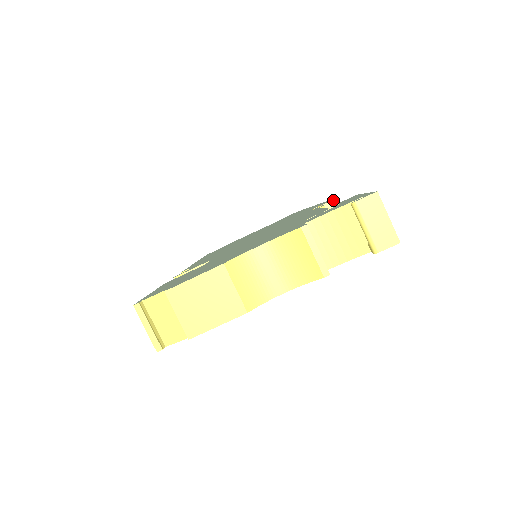
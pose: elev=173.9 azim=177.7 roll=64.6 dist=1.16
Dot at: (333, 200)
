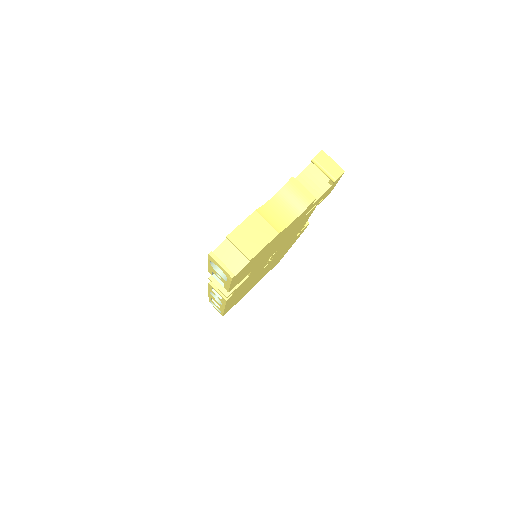
Dot at: occluded
